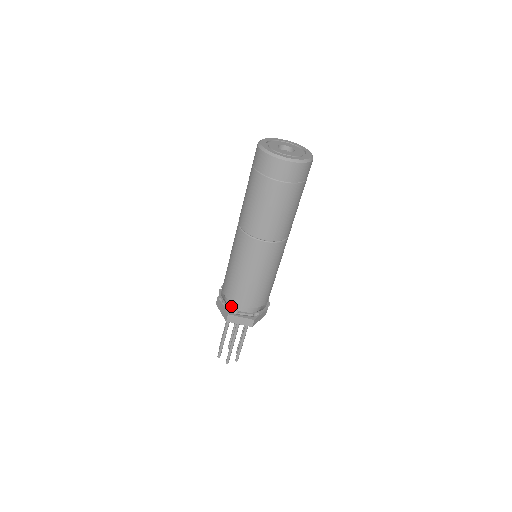
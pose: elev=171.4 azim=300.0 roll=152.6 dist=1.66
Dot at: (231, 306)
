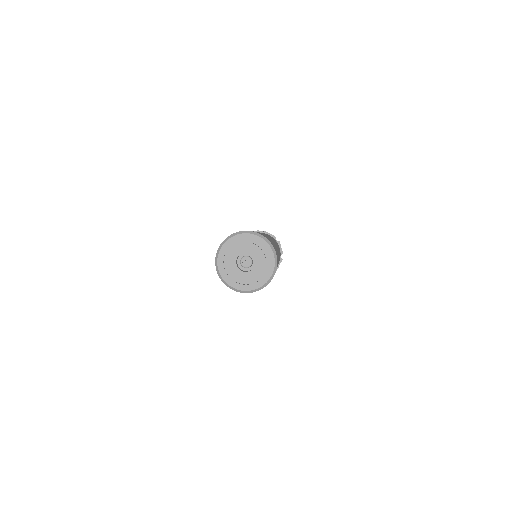
Dot at: occluded
